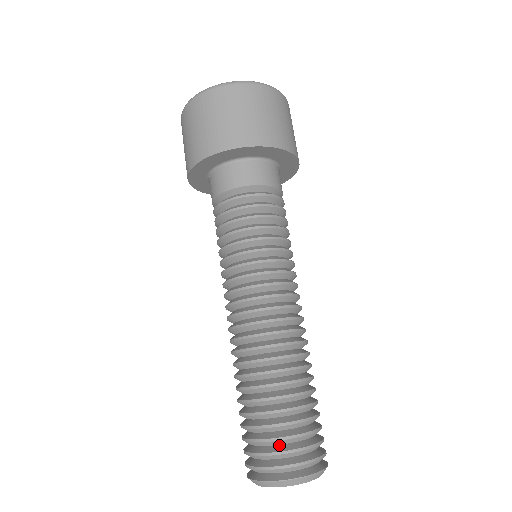
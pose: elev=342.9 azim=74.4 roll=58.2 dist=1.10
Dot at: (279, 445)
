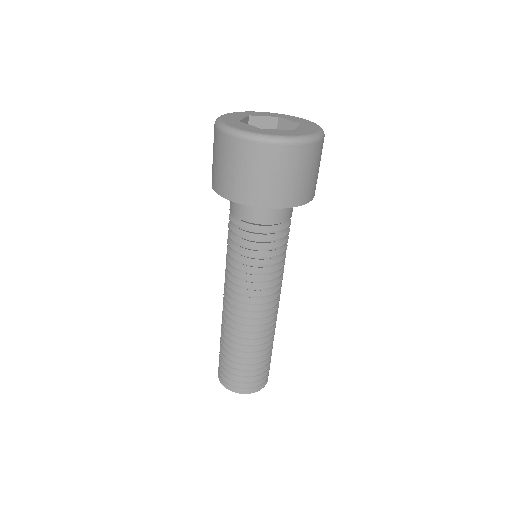
Dot at: occluded
